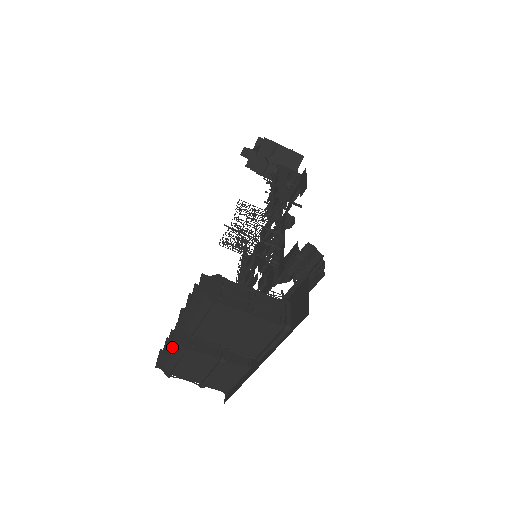
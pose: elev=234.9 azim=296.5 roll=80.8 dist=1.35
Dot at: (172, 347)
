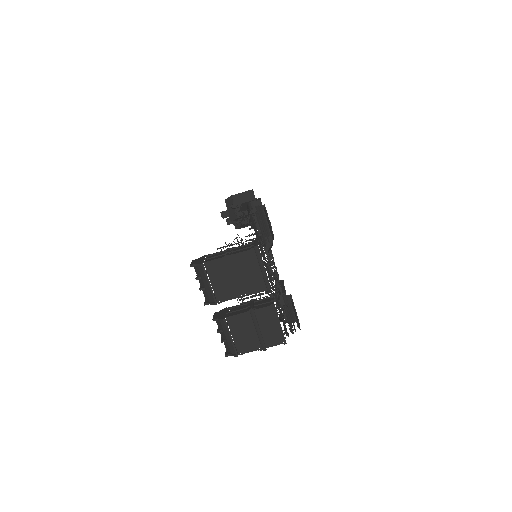
Dot at: (221, 330)
